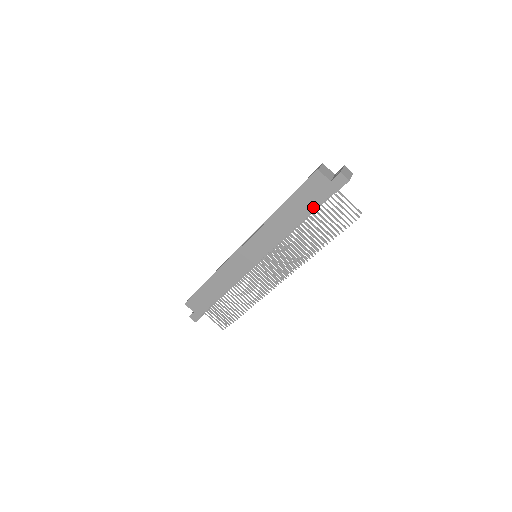
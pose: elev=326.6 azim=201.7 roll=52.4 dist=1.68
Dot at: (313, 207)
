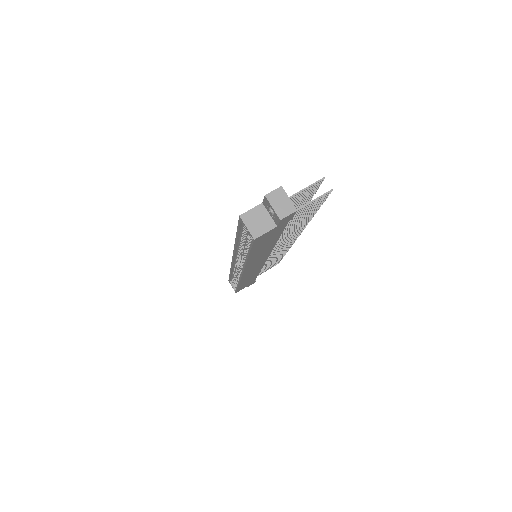
Dot at: (279, 235)
